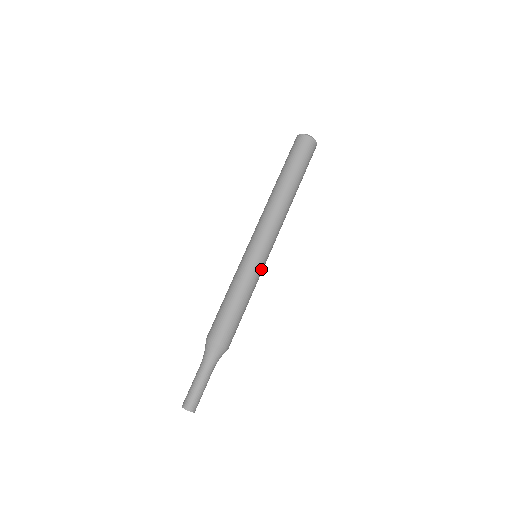
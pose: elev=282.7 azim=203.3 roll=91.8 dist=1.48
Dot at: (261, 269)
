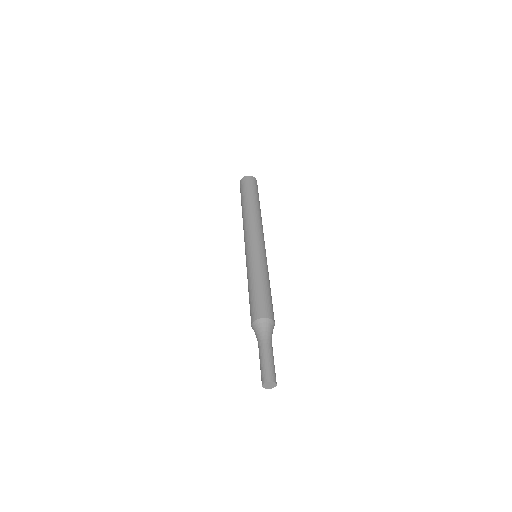
Dot at: (265, 259)
